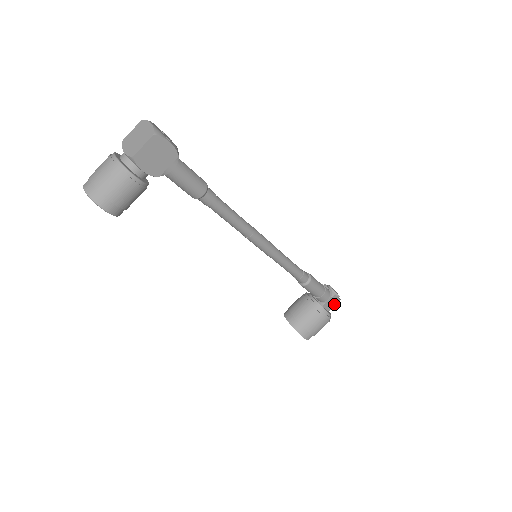
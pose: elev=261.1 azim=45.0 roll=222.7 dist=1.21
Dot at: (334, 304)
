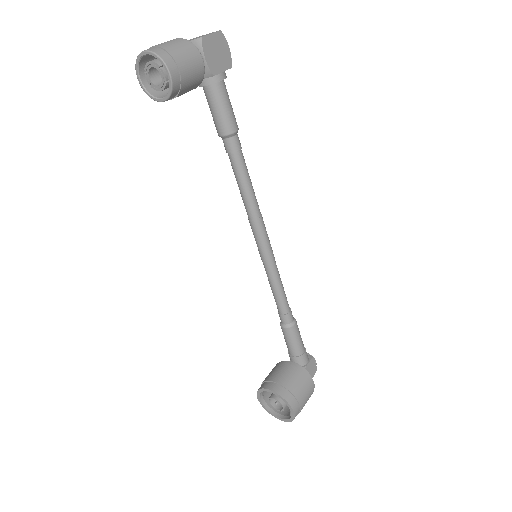
Dot at: (312, 374)
